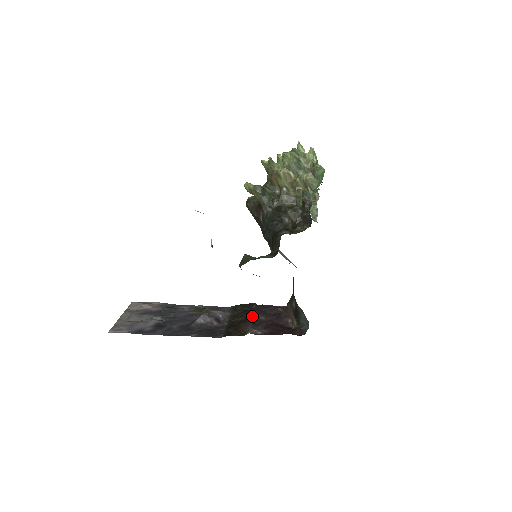
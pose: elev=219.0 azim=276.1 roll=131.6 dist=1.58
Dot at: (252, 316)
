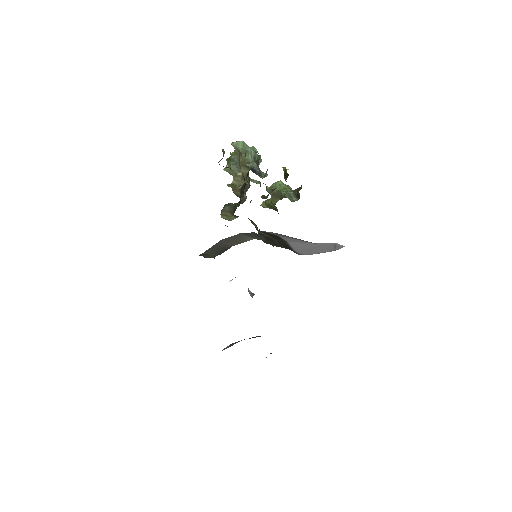
Dot at: occluded
